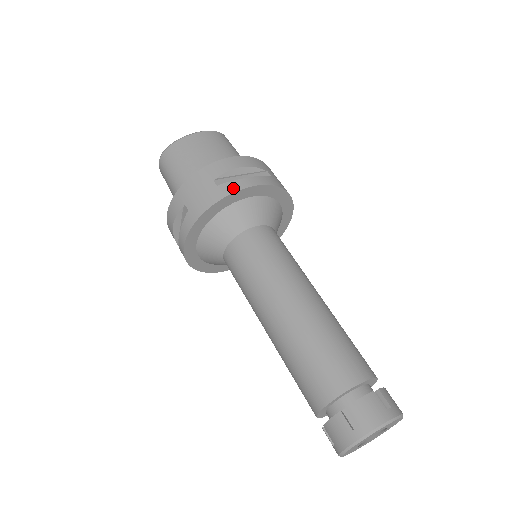
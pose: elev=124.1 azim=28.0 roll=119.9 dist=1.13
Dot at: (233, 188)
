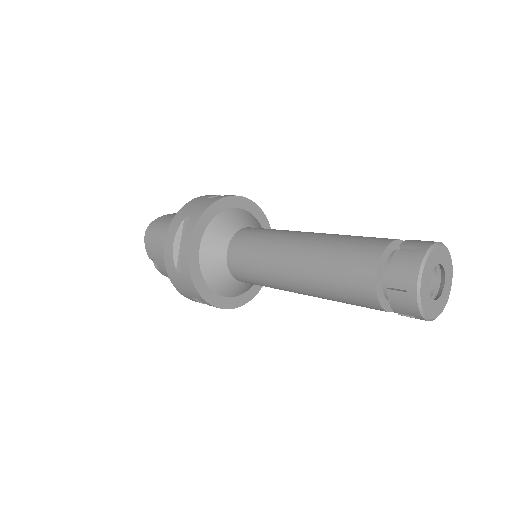
Dot at: (227, 196)
